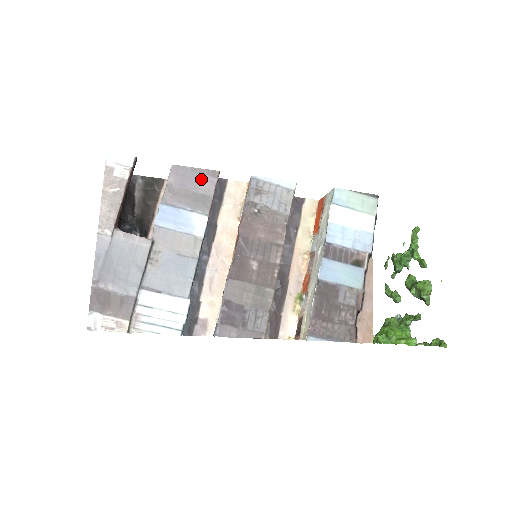
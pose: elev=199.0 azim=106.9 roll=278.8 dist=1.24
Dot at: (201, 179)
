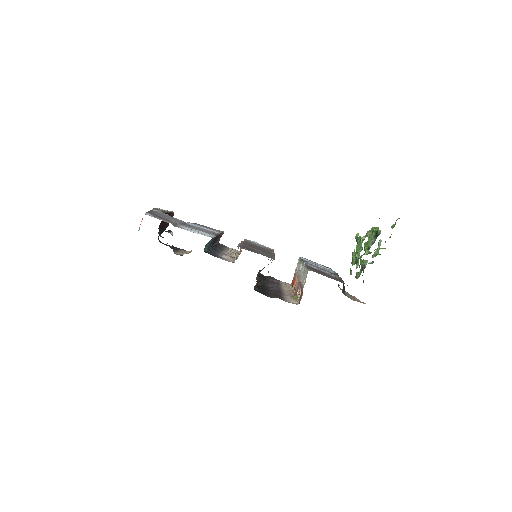
Dot at: occluded
